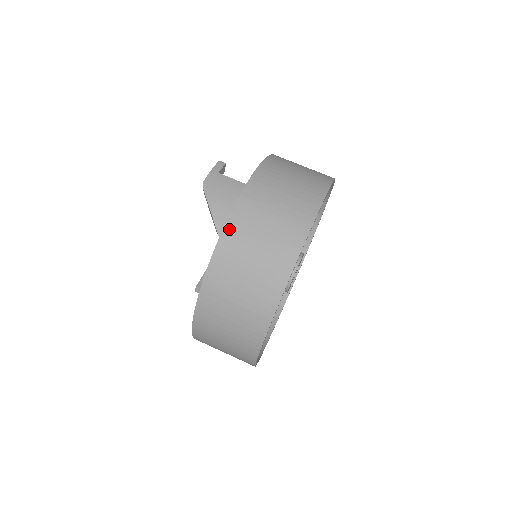
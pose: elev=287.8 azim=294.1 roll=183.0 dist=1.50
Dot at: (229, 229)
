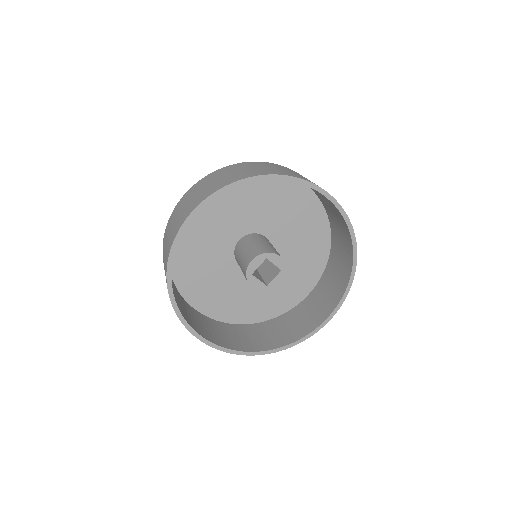
Dot at: (172, 213)
